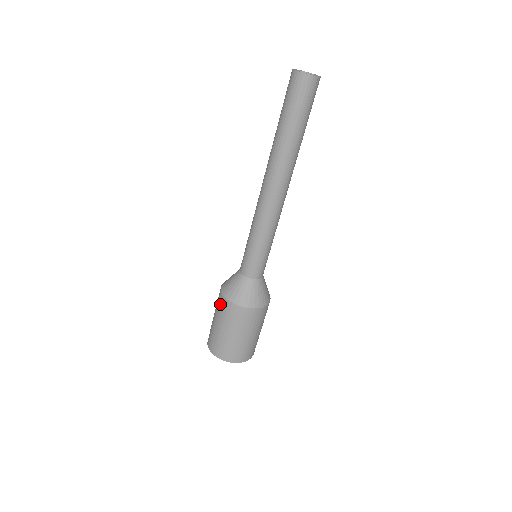
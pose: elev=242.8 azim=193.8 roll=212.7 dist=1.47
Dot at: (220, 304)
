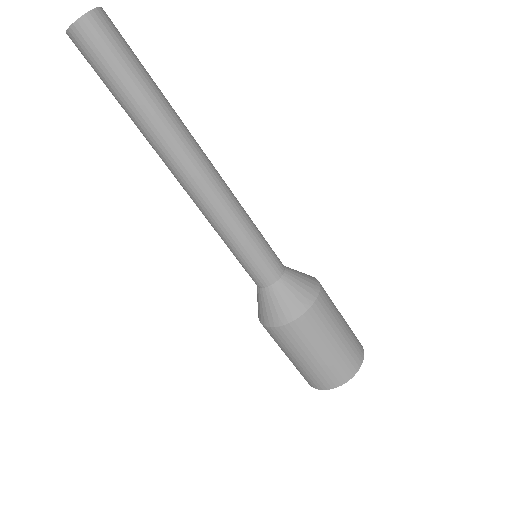
Dot at: occluded
